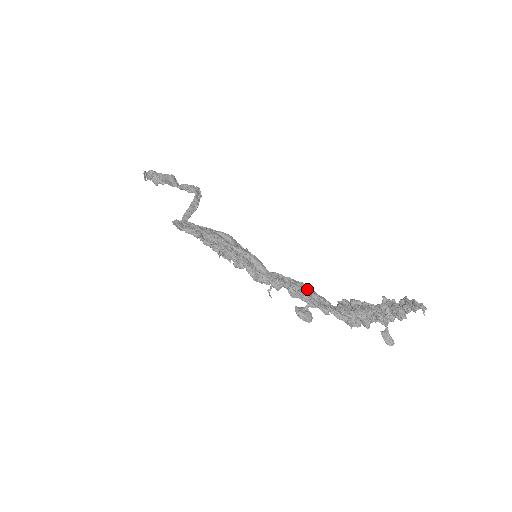
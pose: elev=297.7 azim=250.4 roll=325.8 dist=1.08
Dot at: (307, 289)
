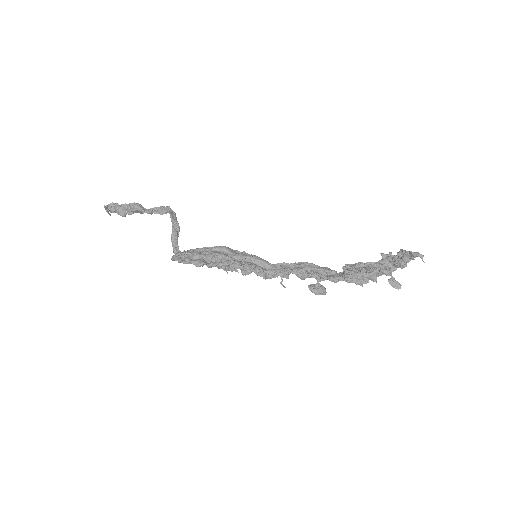
Dot at: (311, 267)
